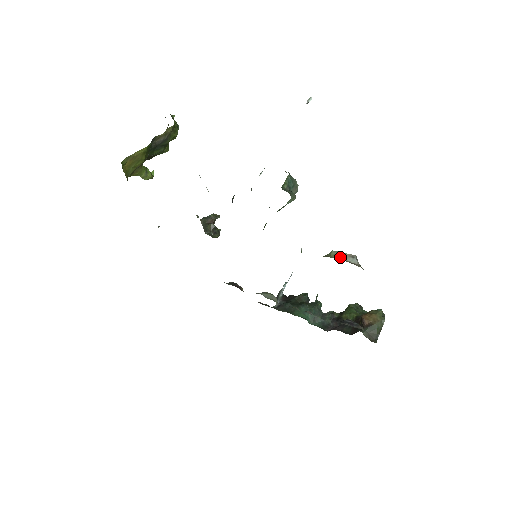
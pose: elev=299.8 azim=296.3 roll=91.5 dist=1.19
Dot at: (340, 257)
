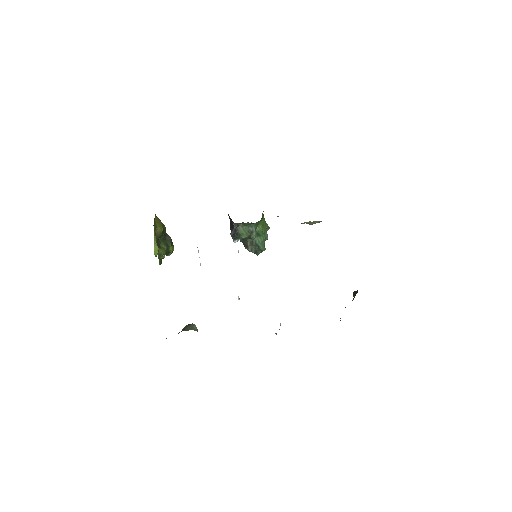
Dot at: occluded
